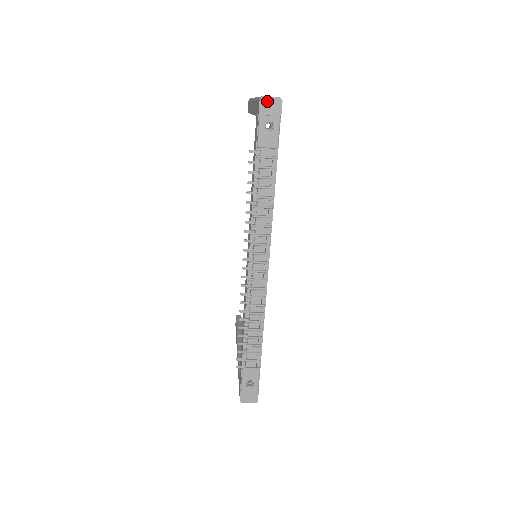
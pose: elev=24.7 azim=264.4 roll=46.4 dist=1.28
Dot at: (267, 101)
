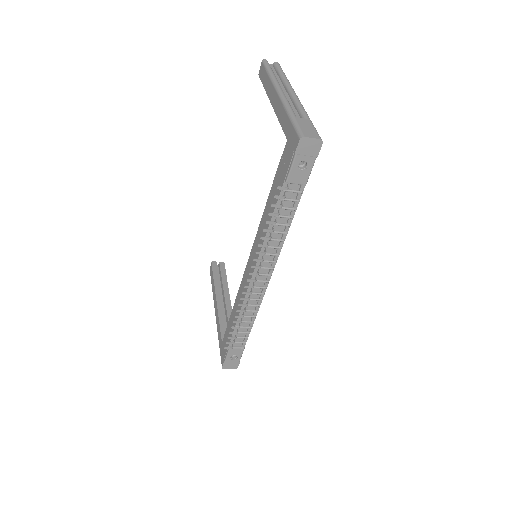
Dot at: (307, 142)
